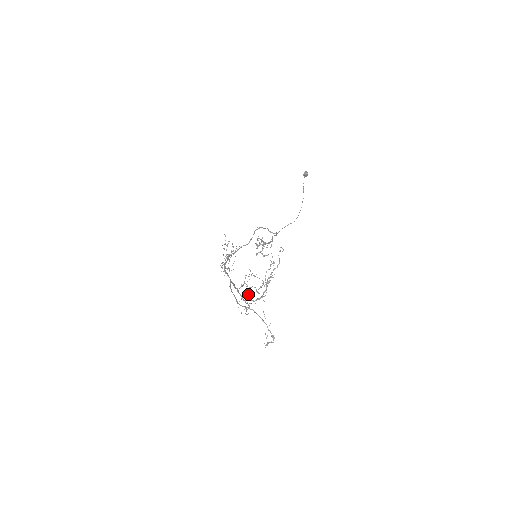
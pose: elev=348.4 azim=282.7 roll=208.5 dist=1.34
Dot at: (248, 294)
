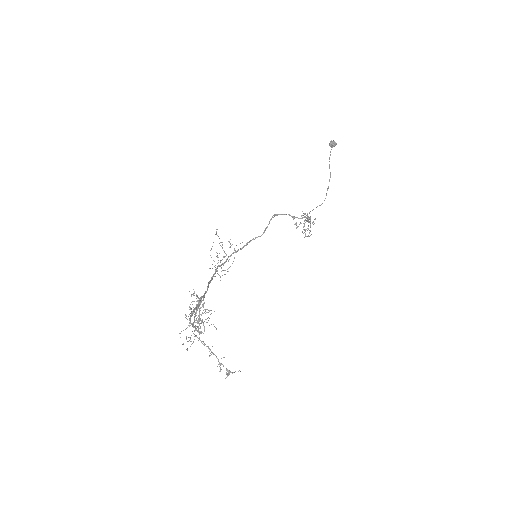
Dot at: (207, 318)
